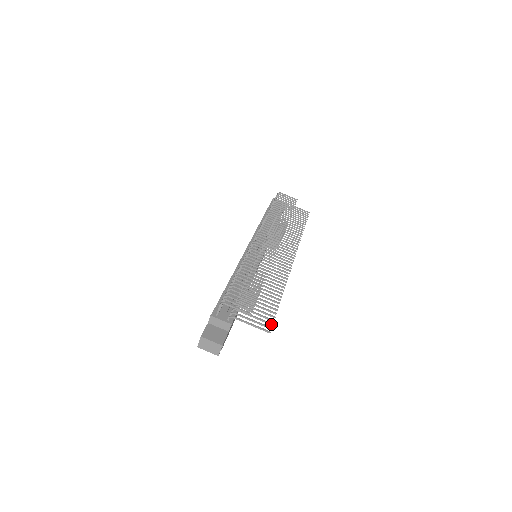
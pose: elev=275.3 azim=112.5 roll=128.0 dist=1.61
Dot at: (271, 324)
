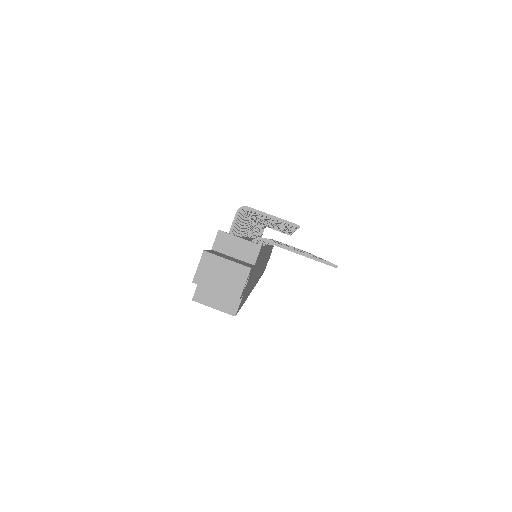
Dot at: occluded
